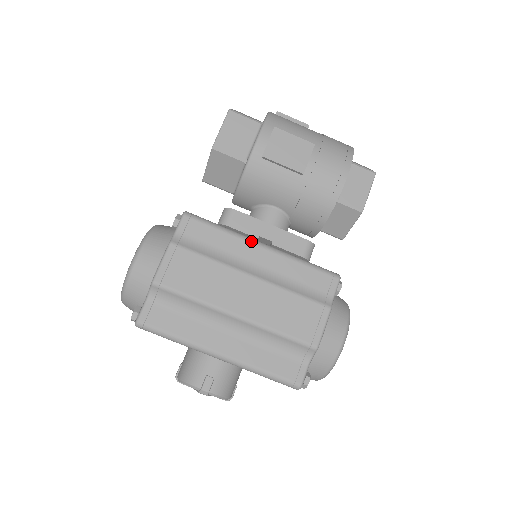
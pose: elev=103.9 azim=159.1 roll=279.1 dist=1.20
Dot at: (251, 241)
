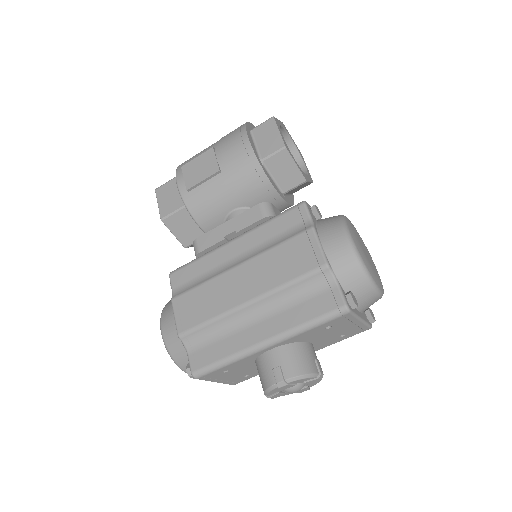
Dot at: (222, 246)
